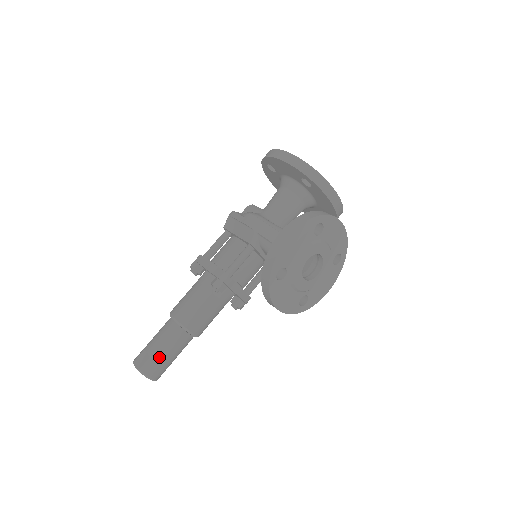
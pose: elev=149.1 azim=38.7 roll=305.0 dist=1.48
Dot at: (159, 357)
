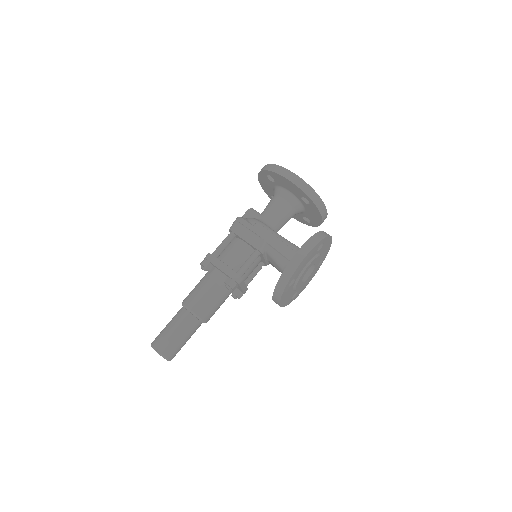
Dot at: (178, 343)
